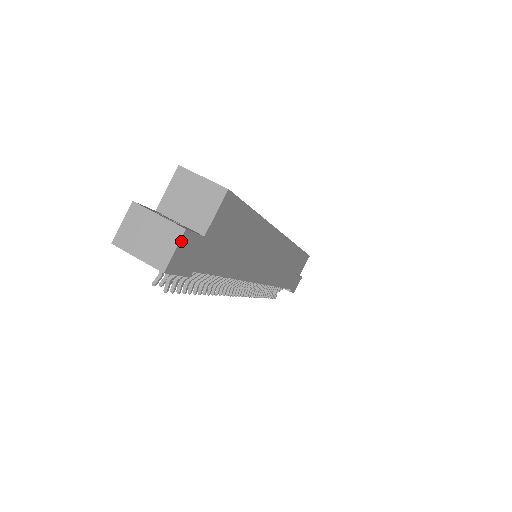
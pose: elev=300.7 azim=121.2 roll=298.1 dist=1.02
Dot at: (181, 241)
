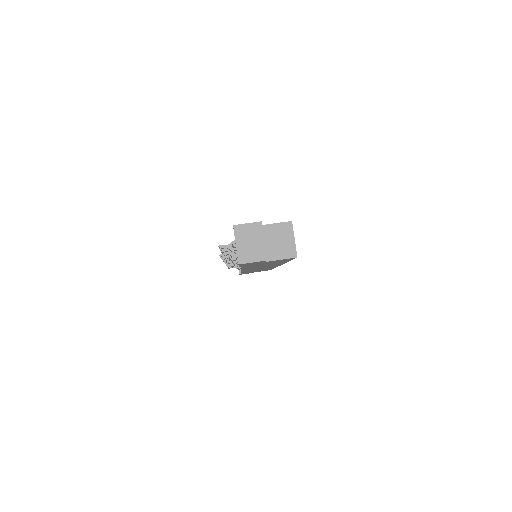
Dot at: (260, 261)
